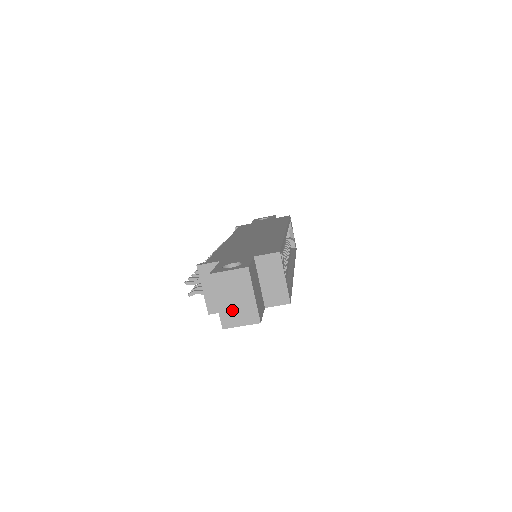
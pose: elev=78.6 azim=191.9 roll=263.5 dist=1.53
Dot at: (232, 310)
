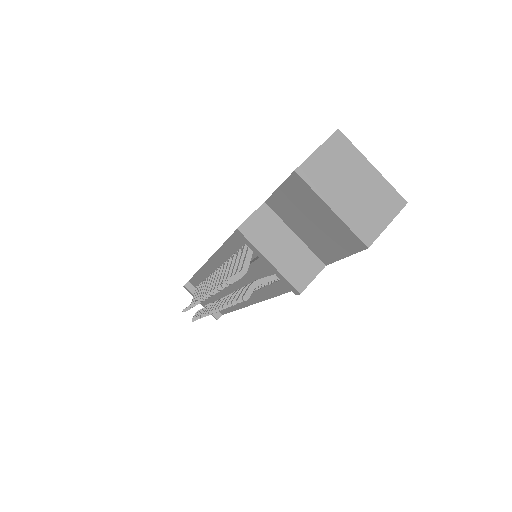
Dot at: (360, 208)
